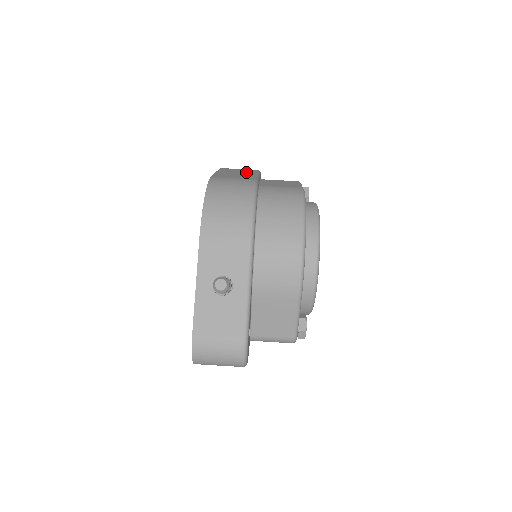
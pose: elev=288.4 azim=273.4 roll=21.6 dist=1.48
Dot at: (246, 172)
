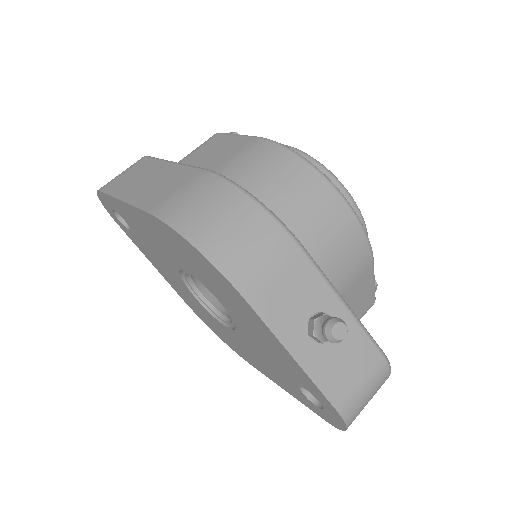
Dot at: (150, 170)
